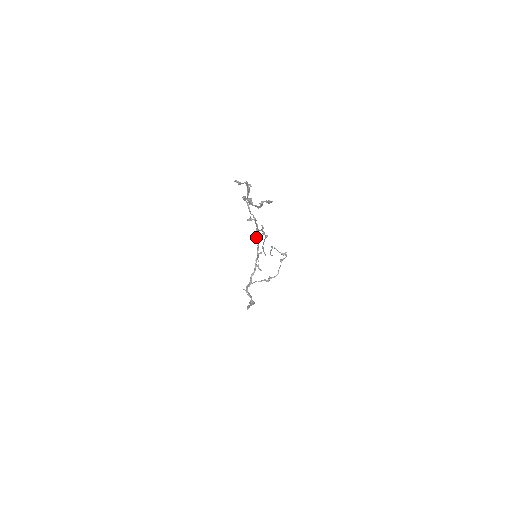
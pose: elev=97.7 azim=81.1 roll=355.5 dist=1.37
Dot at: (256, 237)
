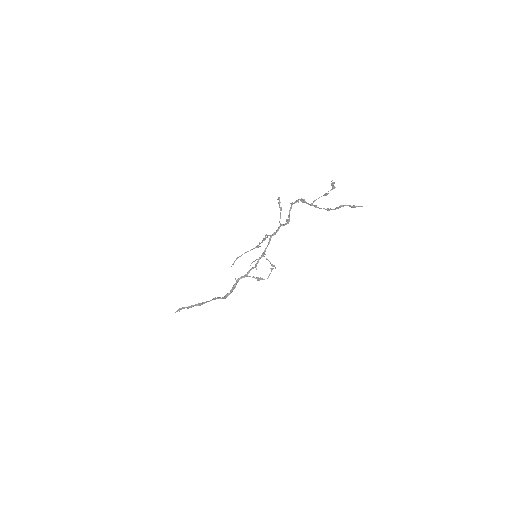
Dot at: (270, 239)
